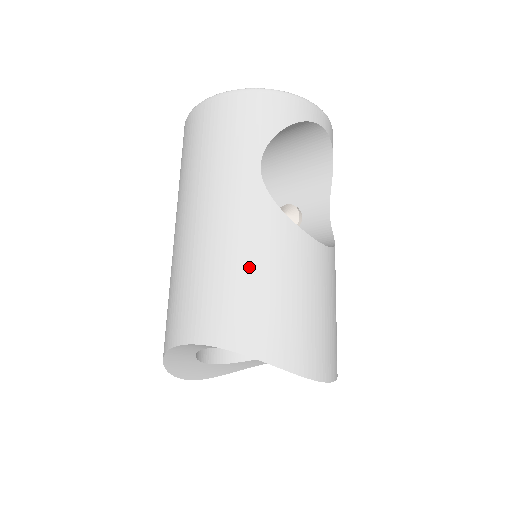
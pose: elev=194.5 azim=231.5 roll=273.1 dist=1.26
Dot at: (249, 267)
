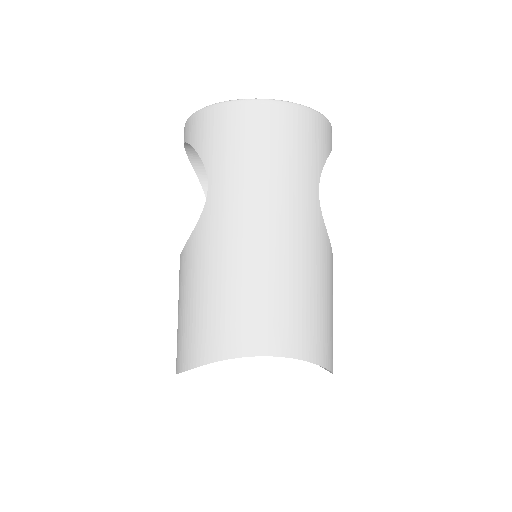
Dot at: (315, 287)
